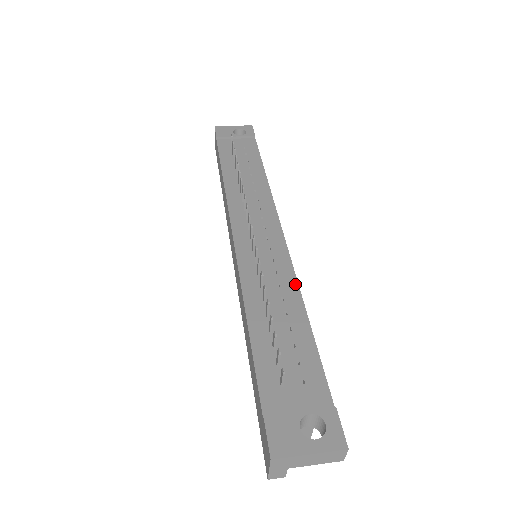
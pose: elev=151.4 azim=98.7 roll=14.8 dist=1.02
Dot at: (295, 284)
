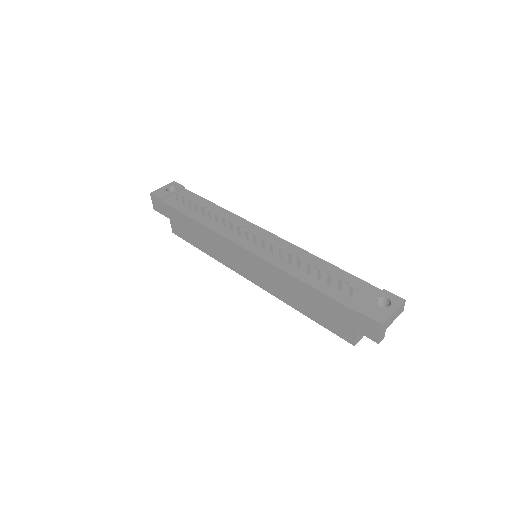
Dot at: (305, 252)
